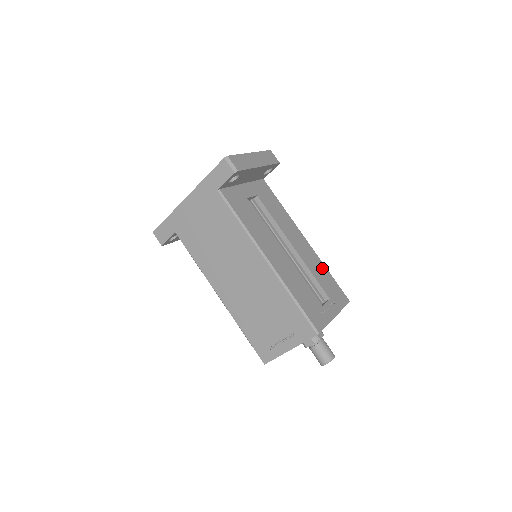
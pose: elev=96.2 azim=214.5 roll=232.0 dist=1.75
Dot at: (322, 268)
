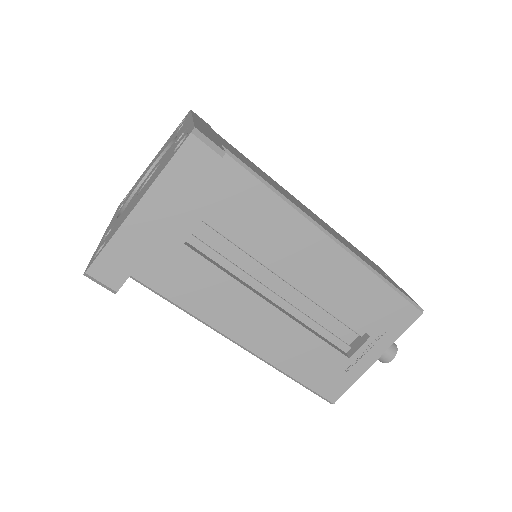
Dot at: (365, 283)
